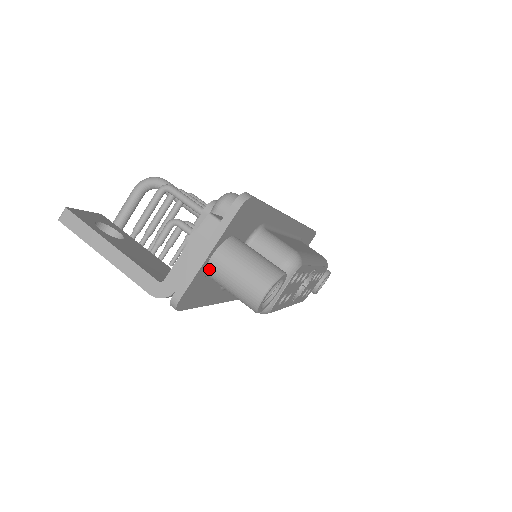
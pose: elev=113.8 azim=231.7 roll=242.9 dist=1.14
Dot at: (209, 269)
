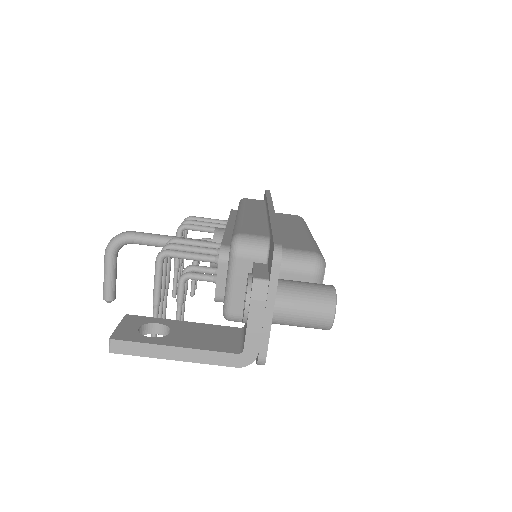
Dot at: (274, 320)
